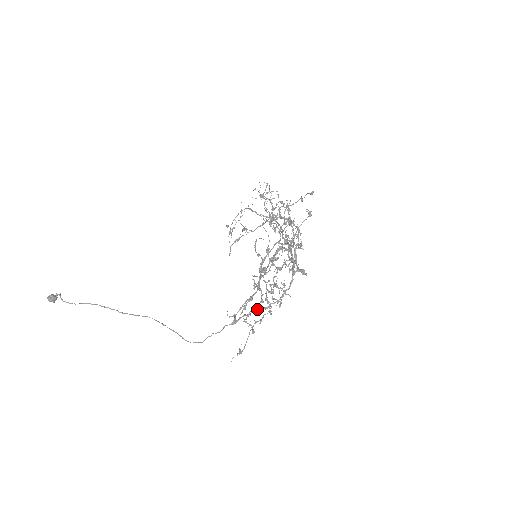
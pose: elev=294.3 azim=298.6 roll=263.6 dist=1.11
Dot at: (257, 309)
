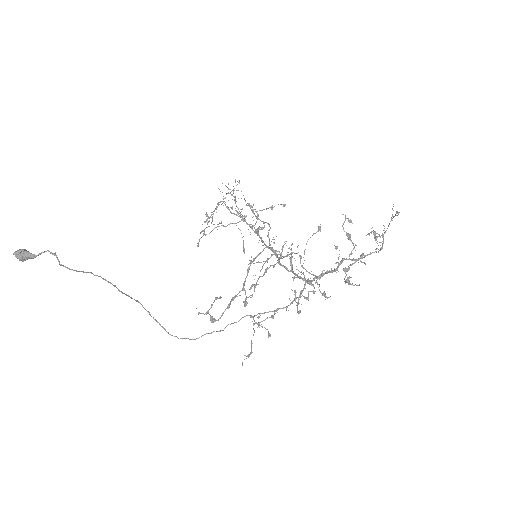
Dot at: occluded
